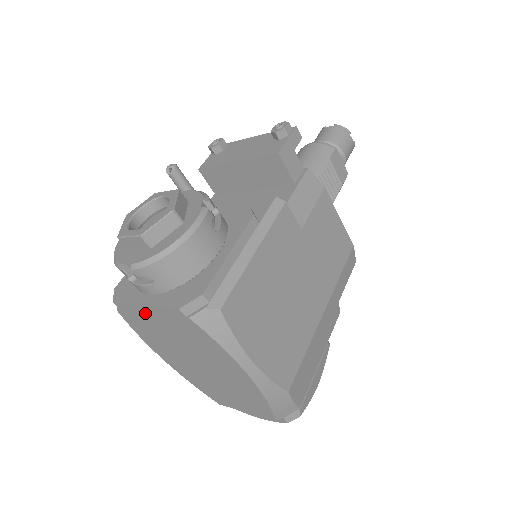
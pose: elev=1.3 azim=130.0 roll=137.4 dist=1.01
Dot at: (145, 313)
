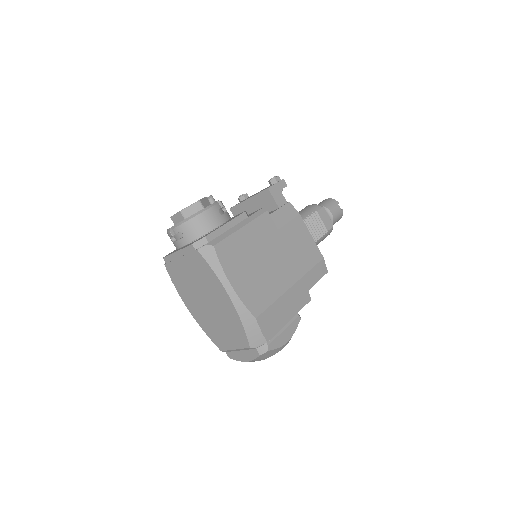
Dot at: (177, 258)
